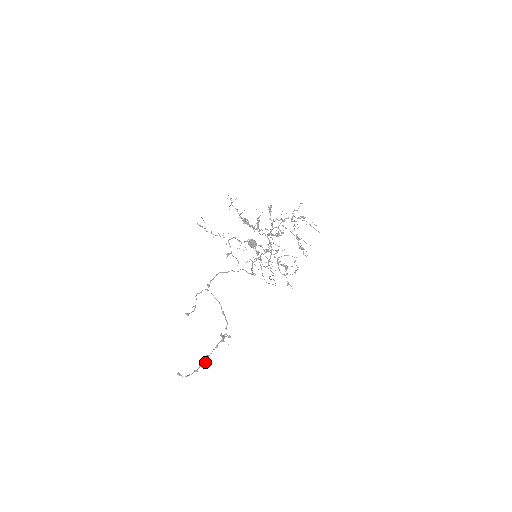
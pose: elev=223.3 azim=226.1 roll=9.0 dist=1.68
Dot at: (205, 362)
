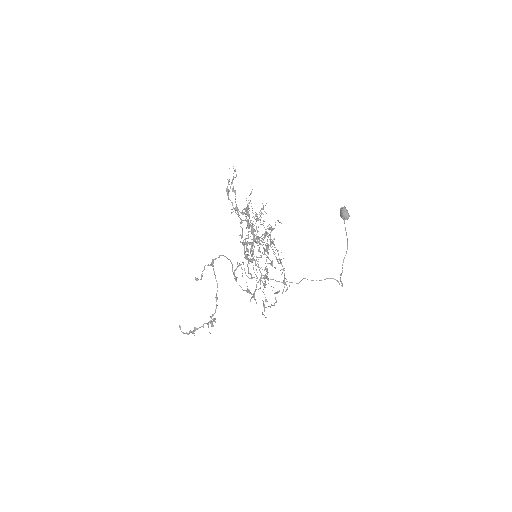
Dot at: (193, 332)
